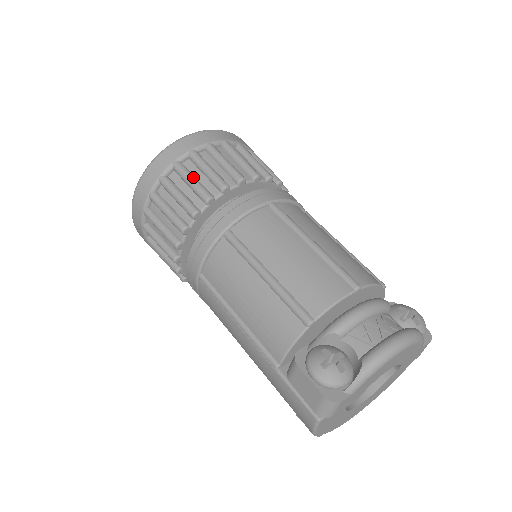
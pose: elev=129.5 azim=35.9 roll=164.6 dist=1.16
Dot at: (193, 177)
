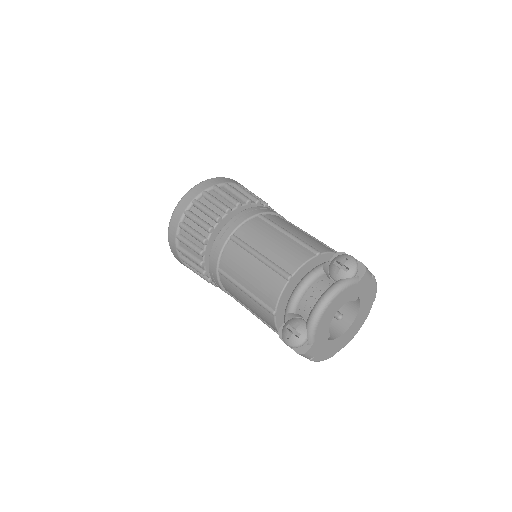
Dot at: (188, 242)
